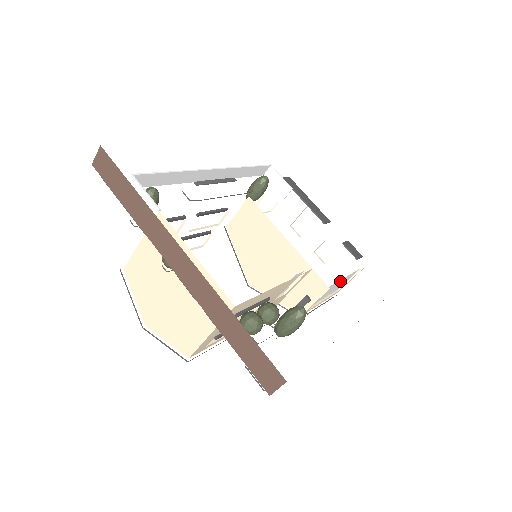
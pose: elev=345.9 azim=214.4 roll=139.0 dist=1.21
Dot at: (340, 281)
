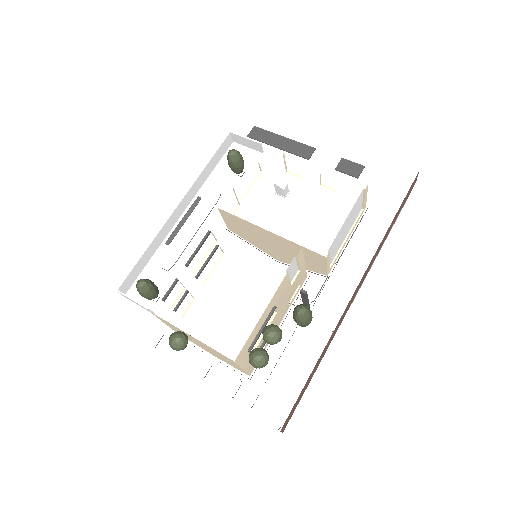
Dot at: (342, 227)
